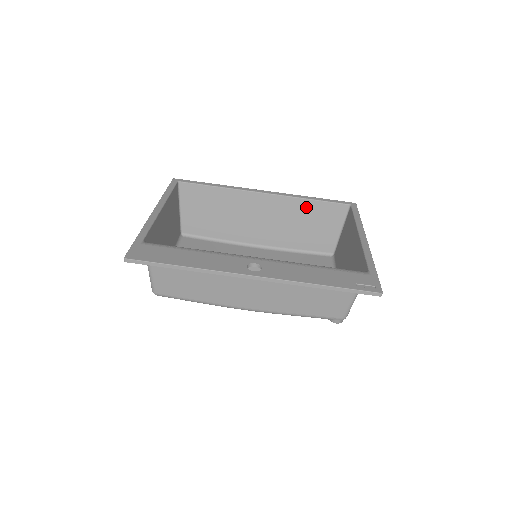
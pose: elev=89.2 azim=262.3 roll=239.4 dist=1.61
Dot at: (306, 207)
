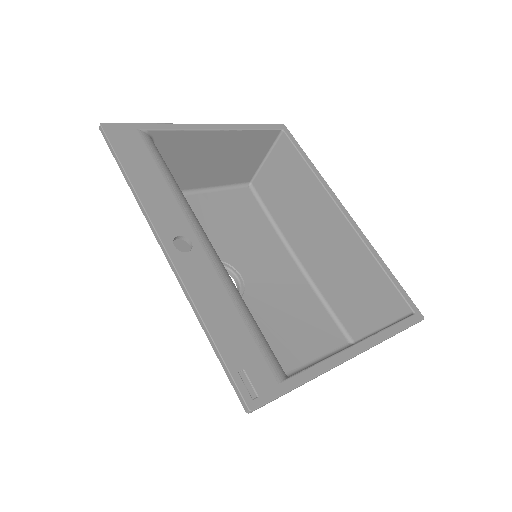
Dot at: (369, 268)
